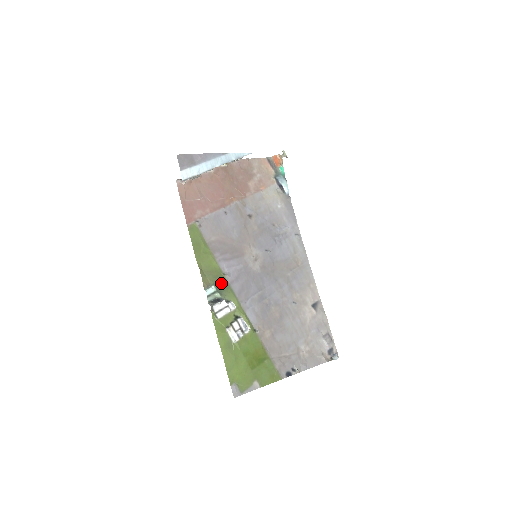
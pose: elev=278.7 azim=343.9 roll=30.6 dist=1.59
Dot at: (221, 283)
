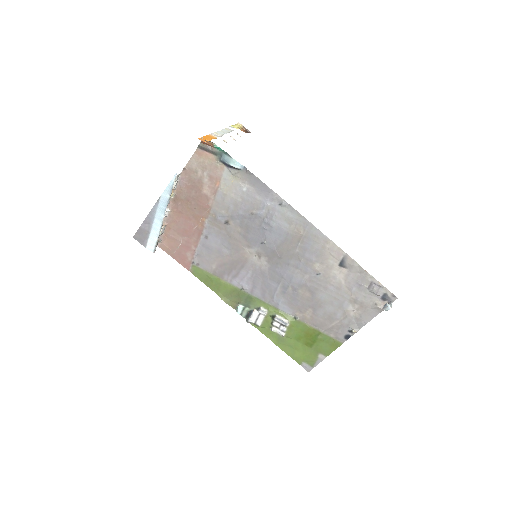
Dot at: (244, 298)
